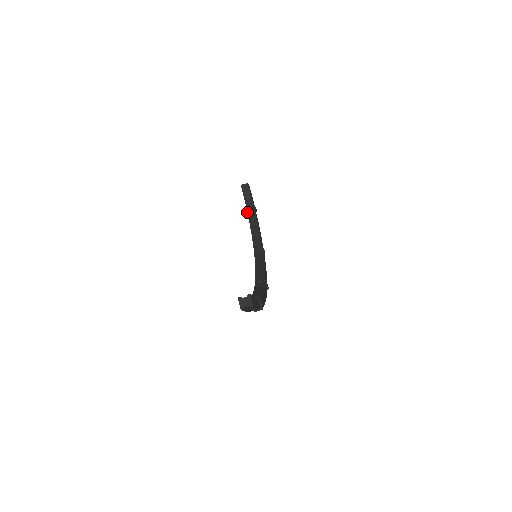
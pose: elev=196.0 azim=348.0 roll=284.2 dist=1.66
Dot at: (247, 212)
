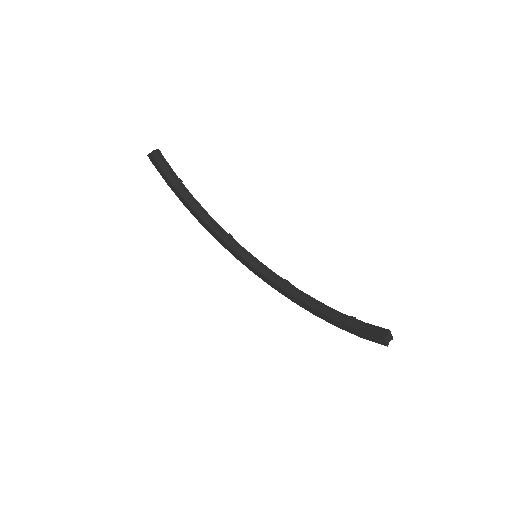
Dot at: (178, 191)
